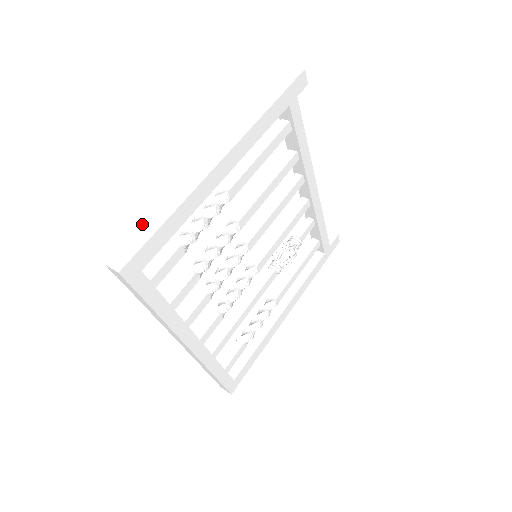
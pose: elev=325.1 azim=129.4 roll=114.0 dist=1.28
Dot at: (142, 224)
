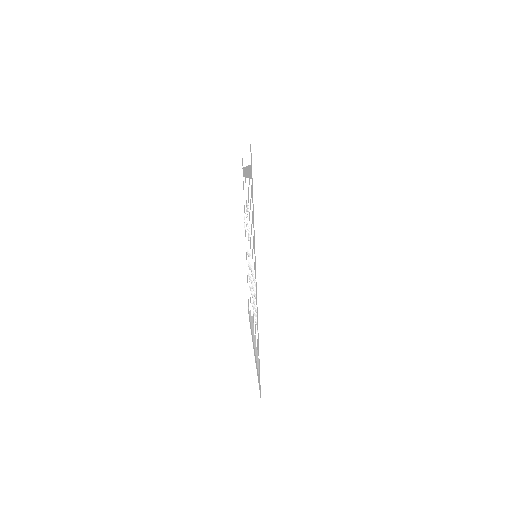
Dot at: (260, 363)
